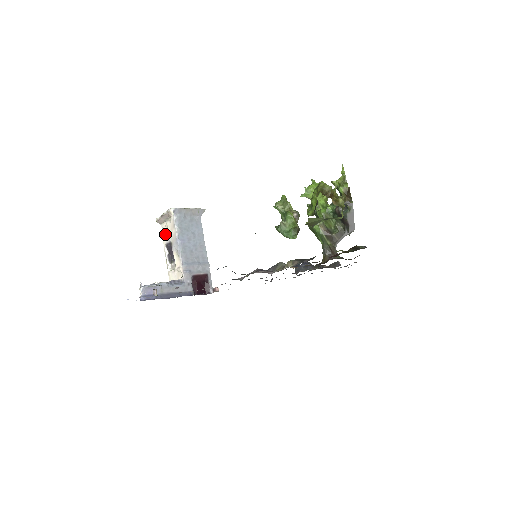
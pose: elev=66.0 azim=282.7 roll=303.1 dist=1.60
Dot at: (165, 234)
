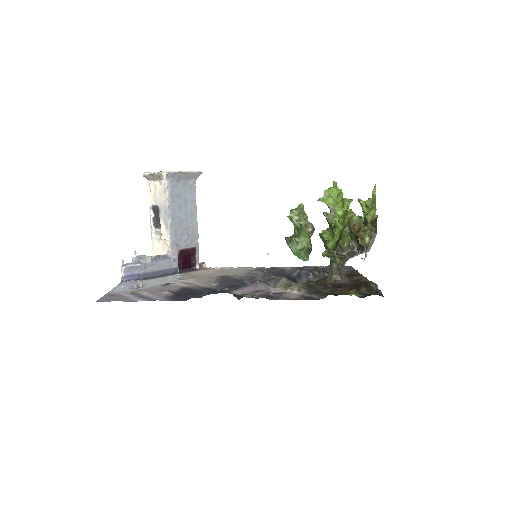
Dot at: (152, 194)
